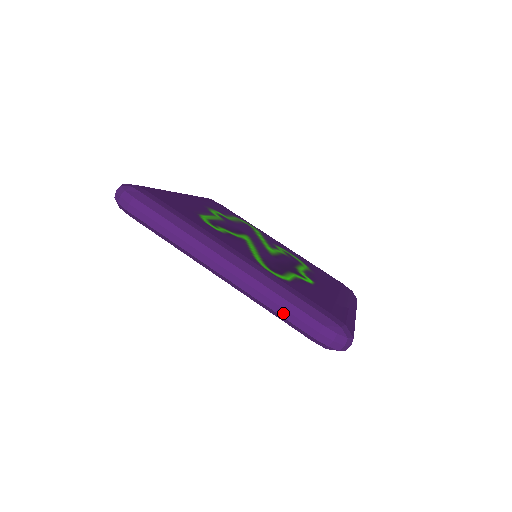
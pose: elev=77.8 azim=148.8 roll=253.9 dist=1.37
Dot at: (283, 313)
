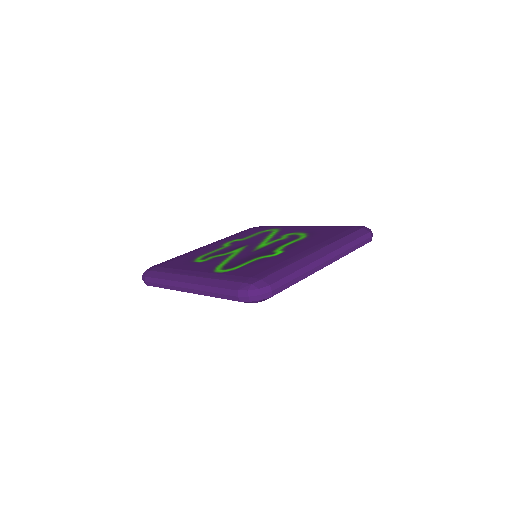
Dot at: (220, 296)
